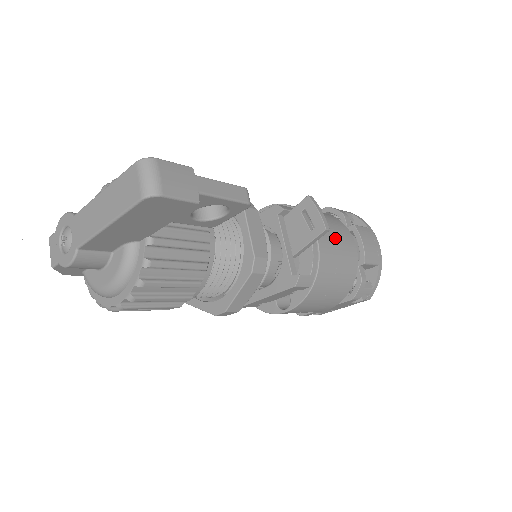
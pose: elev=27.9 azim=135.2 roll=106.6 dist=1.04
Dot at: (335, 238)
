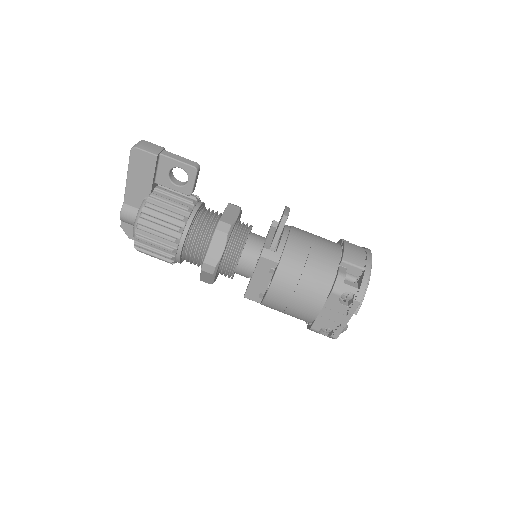
Dot at: (314, 240)
